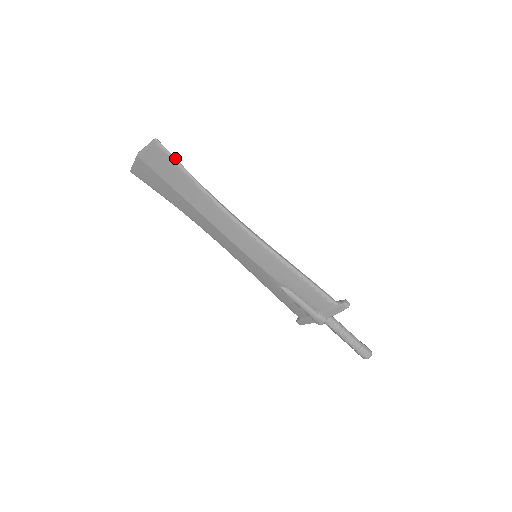
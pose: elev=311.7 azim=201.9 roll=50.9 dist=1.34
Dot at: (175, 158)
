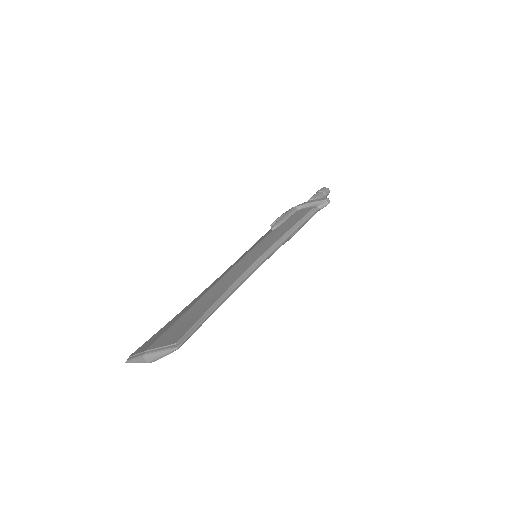
Dot at: (196, 327)
